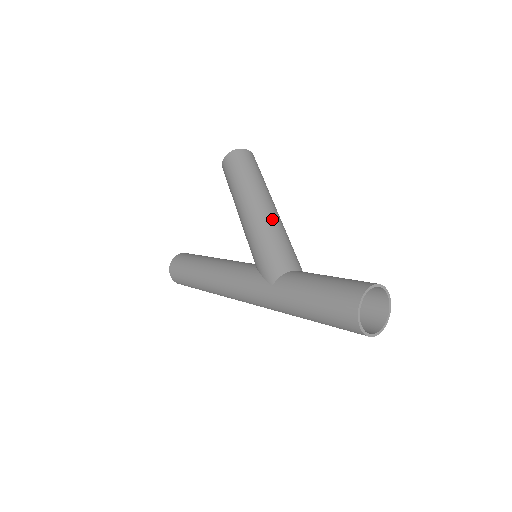
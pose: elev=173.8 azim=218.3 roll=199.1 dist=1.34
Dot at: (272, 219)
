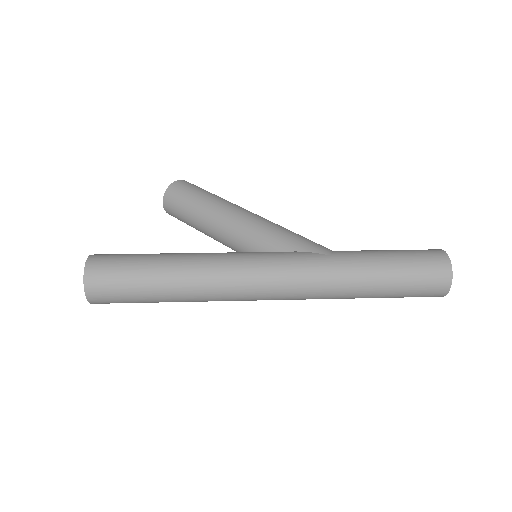
Dot at: occluded
